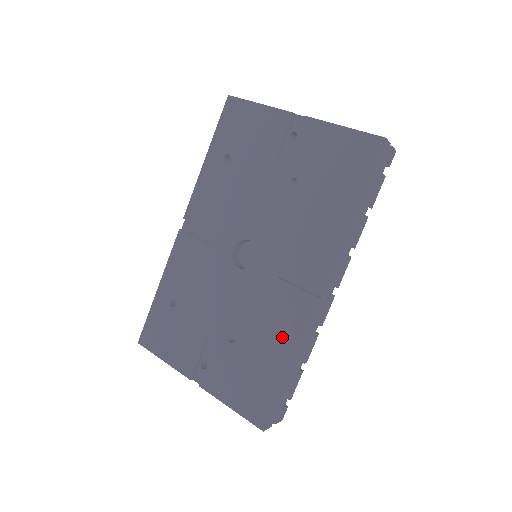
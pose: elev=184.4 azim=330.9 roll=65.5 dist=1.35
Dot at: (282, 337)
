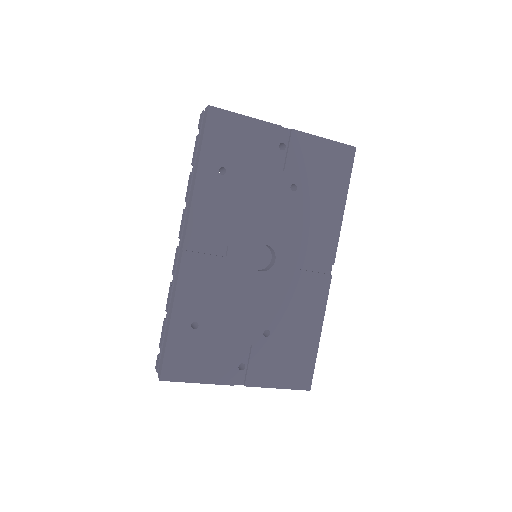
Dot at: (310, 314)
